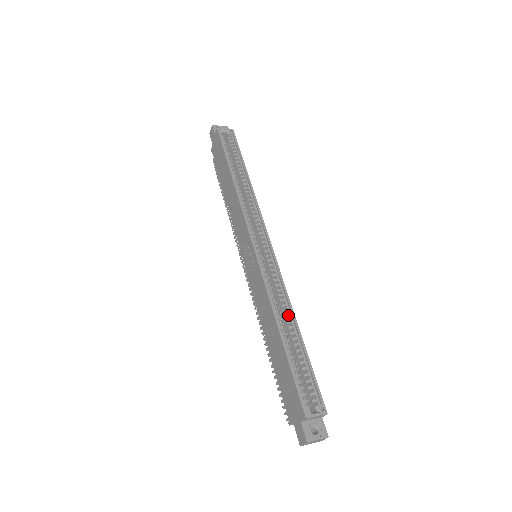
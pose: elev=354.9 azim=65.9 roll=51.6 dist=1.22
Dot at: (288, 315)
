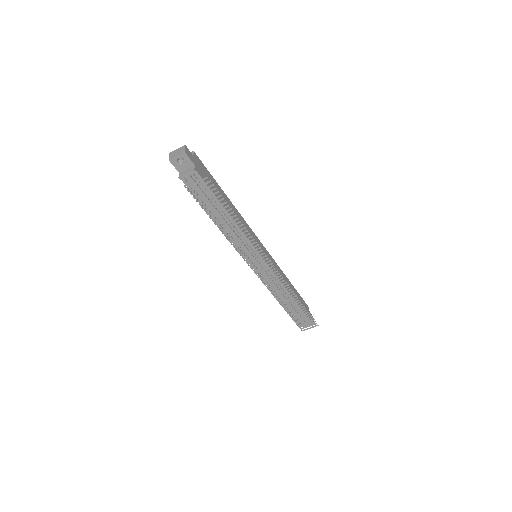
Dot at: occluded
